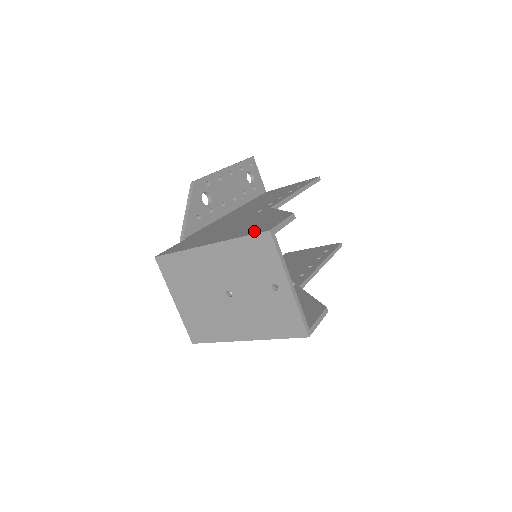
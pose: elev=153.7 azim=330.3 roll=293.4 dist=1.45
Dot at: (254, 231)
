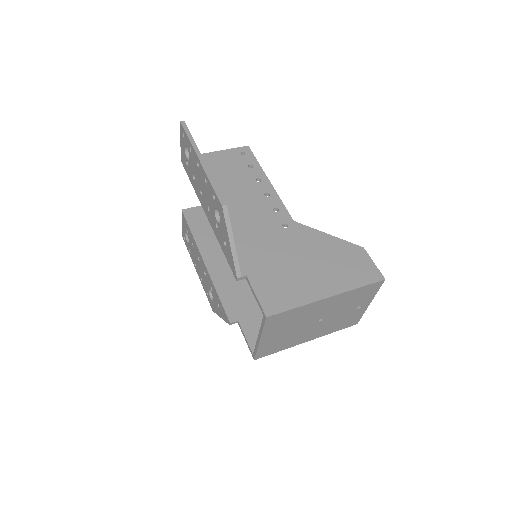
Dot at: (365, 278)
